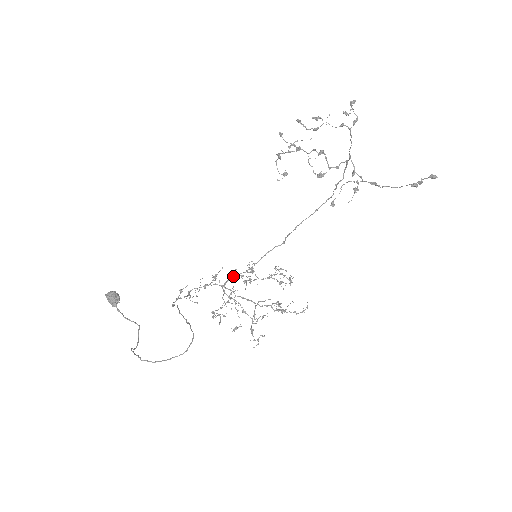
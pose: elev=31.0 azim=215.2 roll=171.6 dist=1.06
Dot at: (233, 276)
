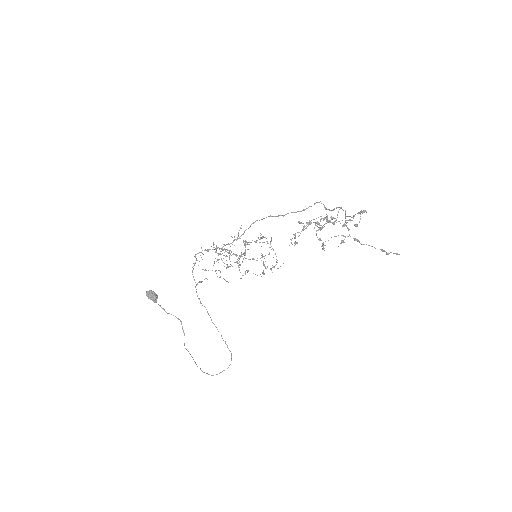
Dot at: (236, 262)
